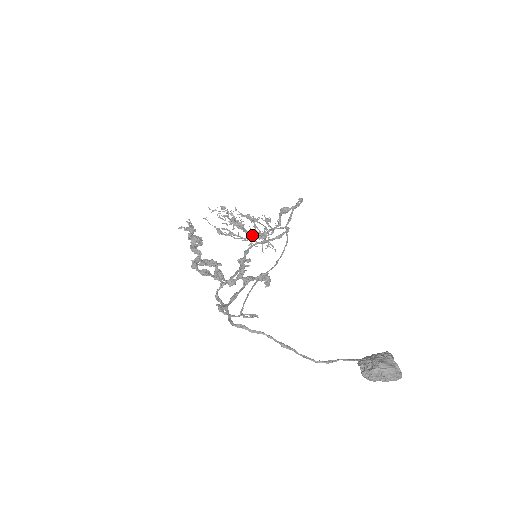
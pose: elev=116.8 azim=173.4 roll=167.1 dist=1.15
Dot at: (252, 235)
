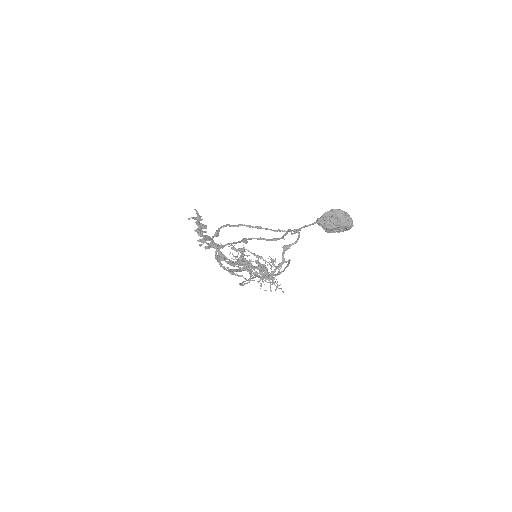
Dot at: (261, 278)
